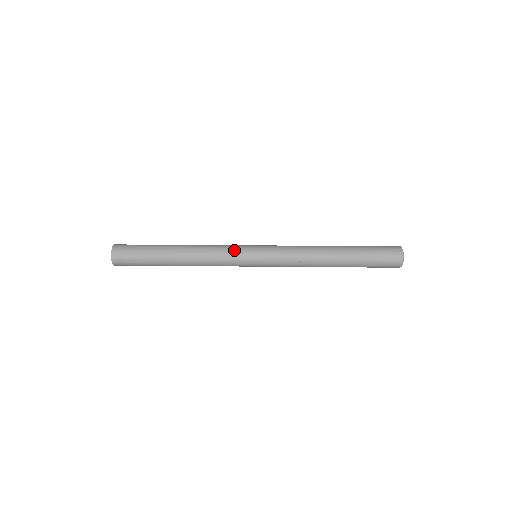
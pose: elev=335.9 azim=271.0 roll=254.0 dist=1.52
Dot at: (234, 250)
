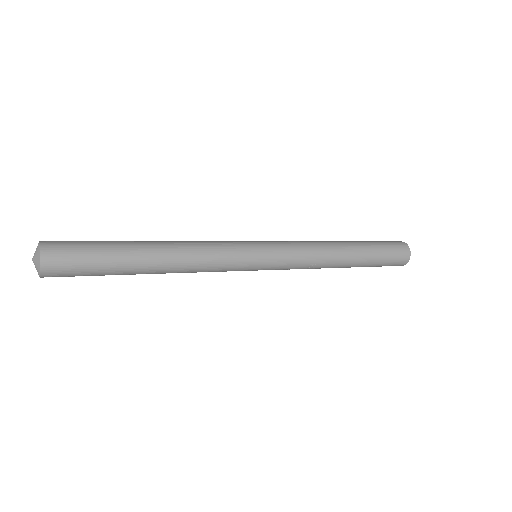
Dot at: (235, 251)
